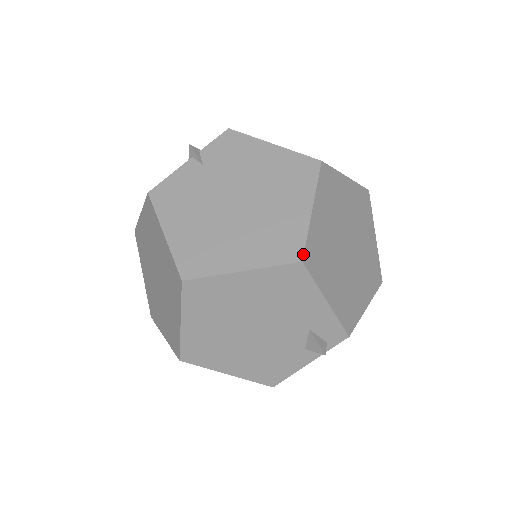
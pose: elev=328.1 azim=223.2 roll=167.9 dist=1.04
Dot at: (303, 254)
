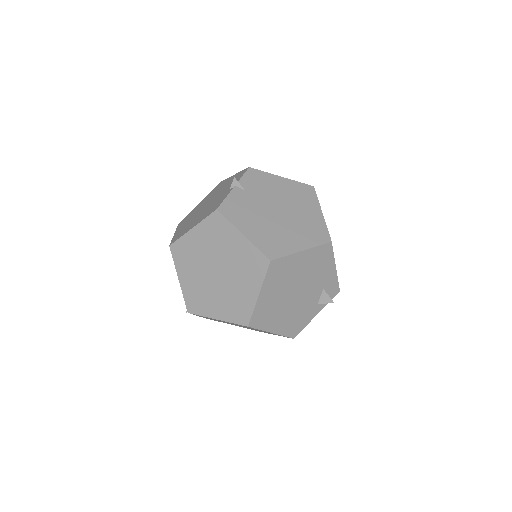
Dot at: (330, 237)
